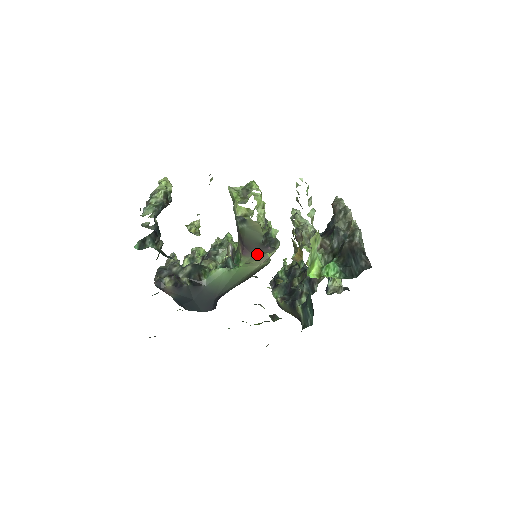
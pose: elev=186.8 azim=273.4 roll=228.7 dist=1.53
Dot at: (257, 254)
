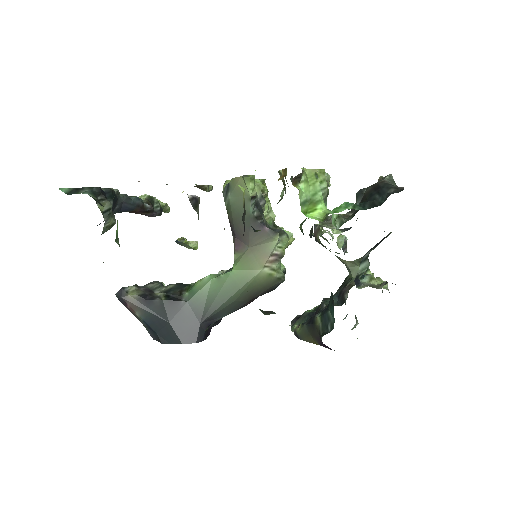
Dot at: (253, 245)
